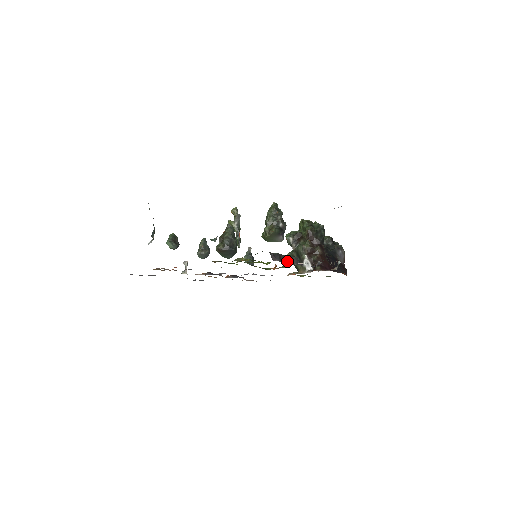
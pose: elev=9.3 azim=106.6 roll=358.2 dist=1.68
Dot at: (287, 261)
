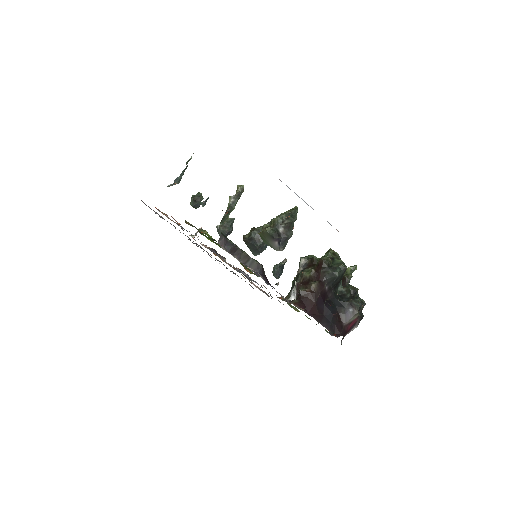
Dot at: (242, 259)
